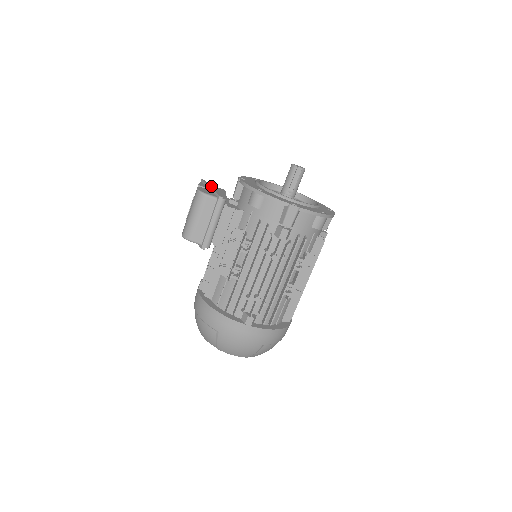
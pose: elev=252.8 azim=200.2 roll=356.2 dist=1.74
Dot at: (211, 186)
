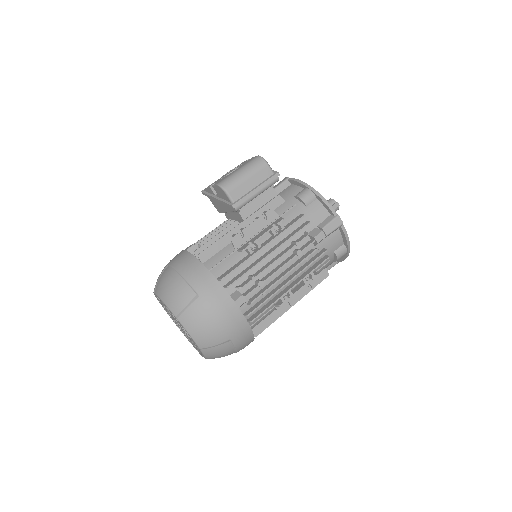
Dot at: occluded
